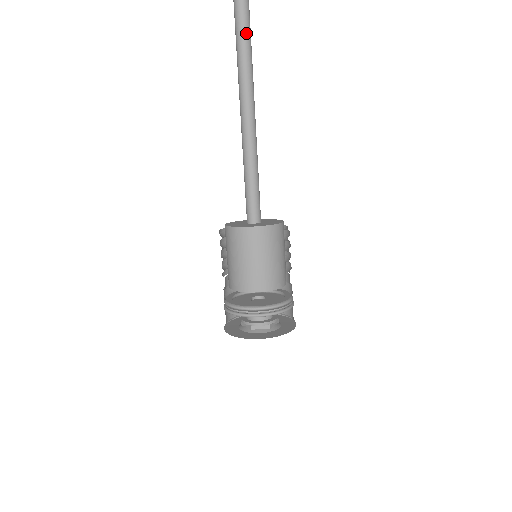
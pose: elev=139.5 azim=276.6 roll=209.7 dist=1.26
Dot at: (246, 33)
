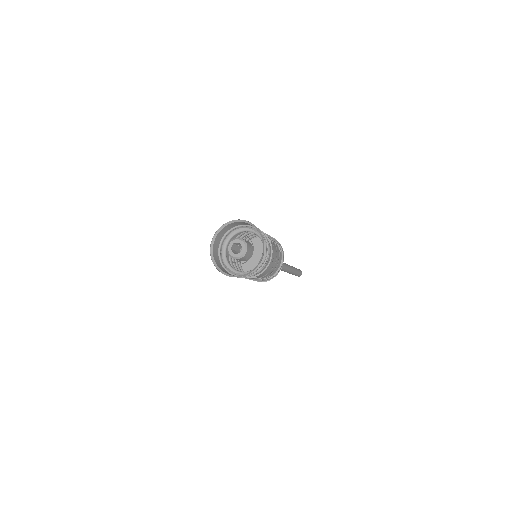
Dot at: occluded
